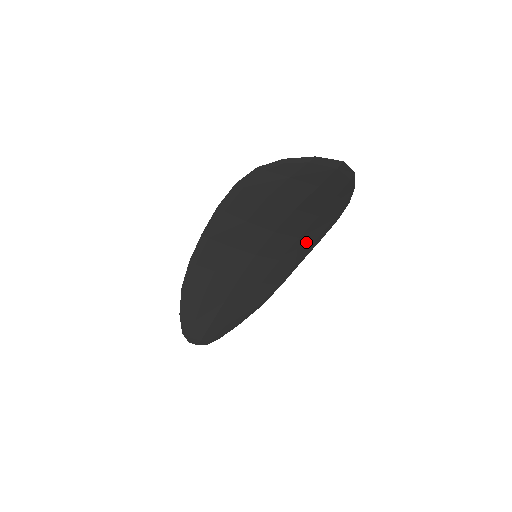
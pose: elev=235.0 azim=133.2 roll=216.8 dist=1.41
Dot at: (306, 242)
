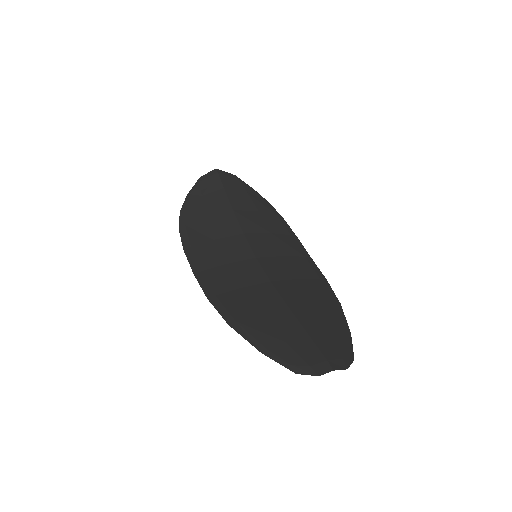
Dot at: (284, 237)
